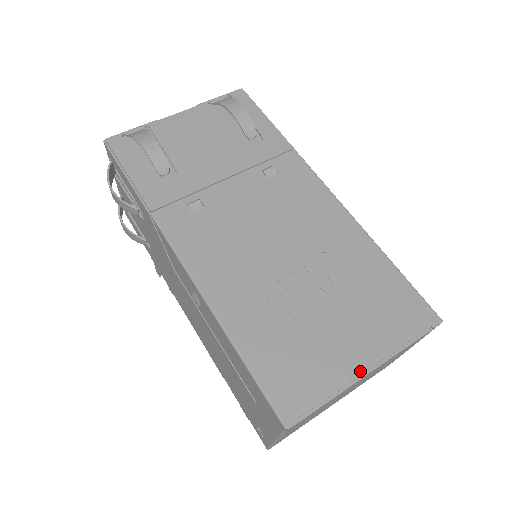
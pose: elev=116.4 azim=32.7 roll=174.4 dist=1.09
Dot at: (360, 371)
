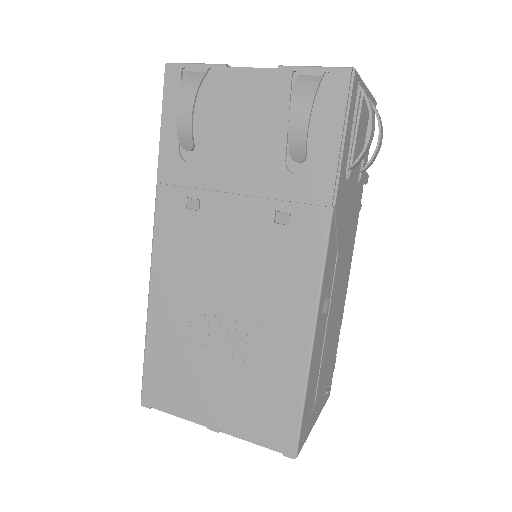
Dot at: (206, 423)
